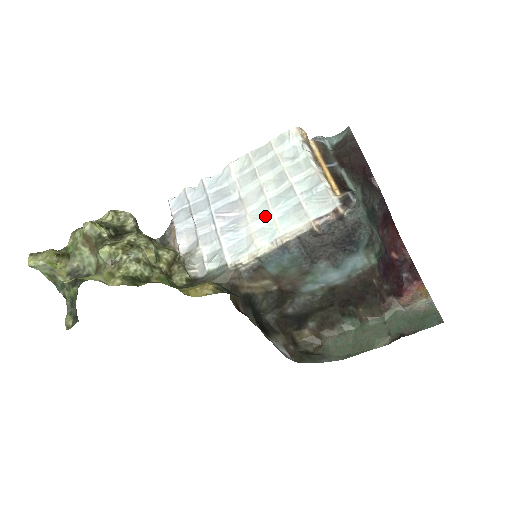
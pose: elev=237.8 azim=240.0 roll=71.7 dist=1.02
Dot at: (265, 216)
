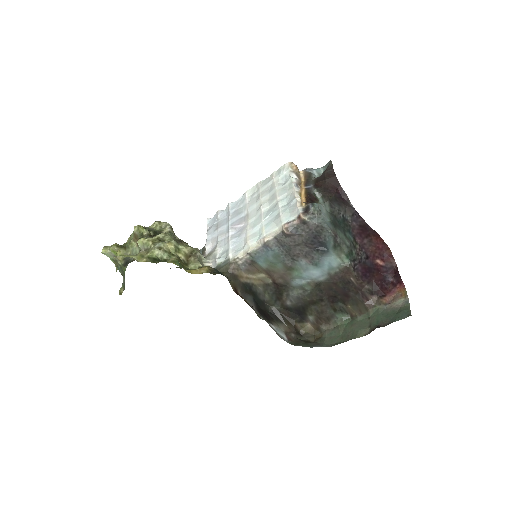
Dot at: (258, 224)
